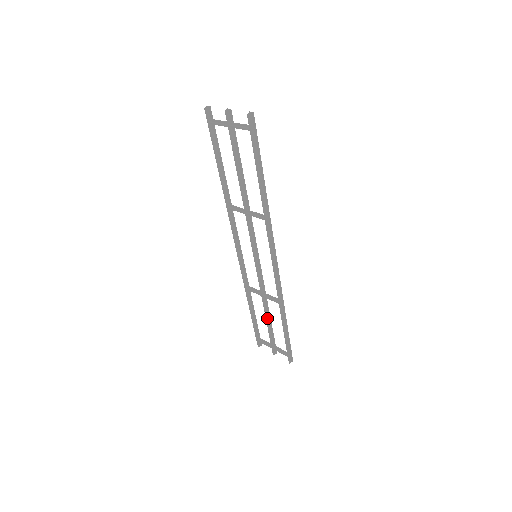
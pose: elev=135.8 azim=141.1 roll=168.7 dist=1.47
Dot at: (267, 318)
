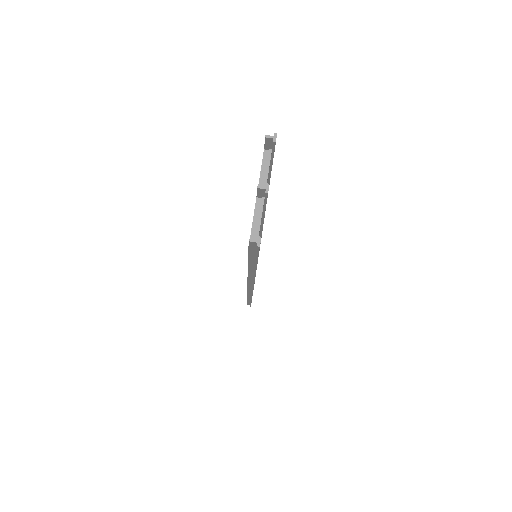
Dot at: occluded
